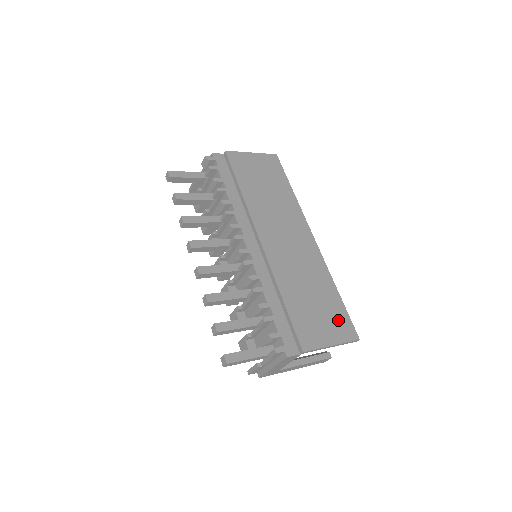
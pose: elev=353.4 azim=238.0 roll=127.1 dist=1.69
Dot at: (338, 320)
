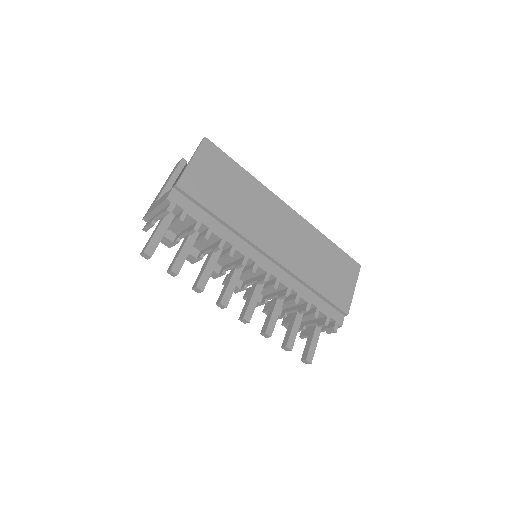
Dot at: (345, 266)
